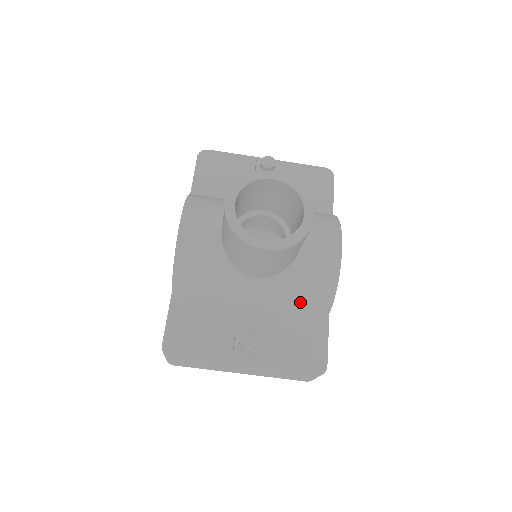
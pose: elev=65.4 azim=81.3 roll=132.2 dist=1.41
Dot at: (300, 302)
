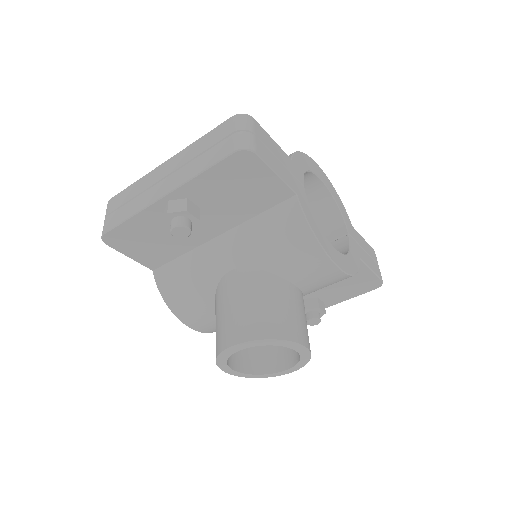
Dot at: occluded
